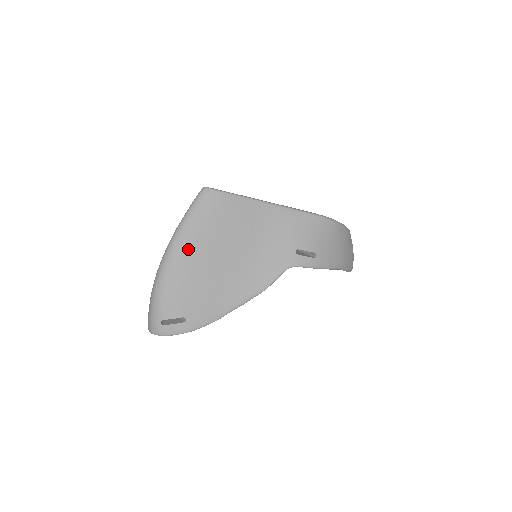
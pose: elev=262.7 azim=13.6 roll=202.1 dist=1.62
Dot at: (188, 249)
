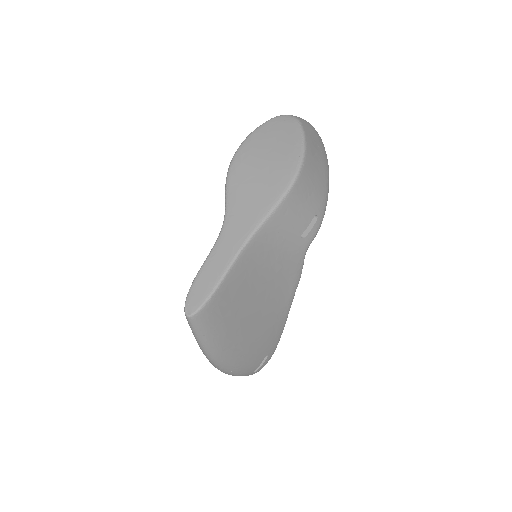
Dot at: (230, 348)
